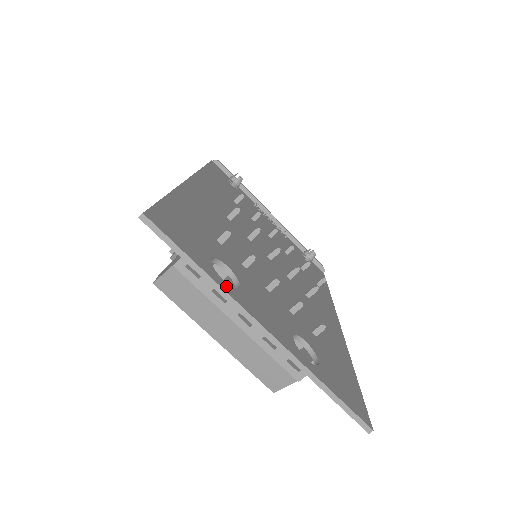
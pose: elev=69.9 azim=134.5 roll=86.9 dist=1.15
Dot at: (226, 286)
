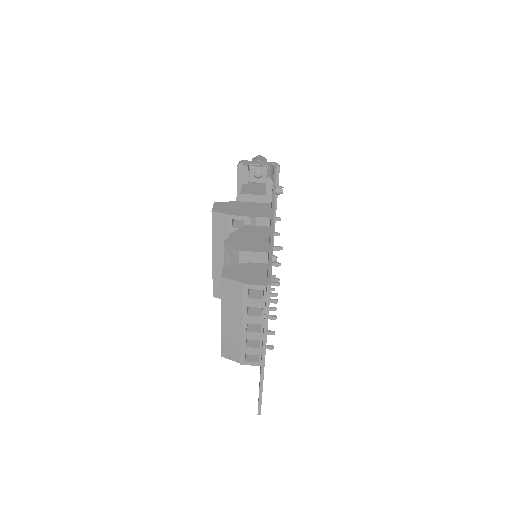
Dot at: occluded
